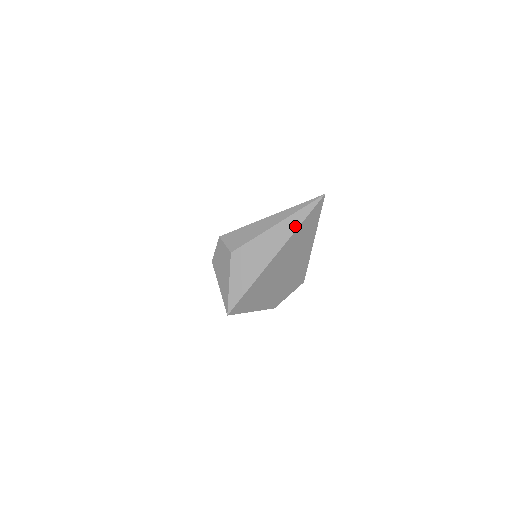
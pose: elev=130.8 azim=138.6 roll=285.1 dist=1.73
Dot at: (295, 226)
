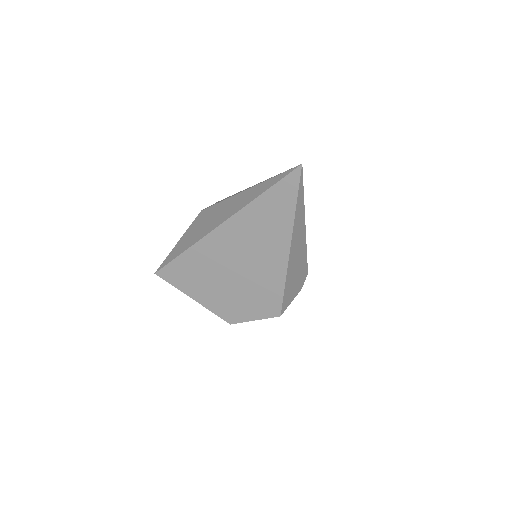
Dot at: (255, 196)
